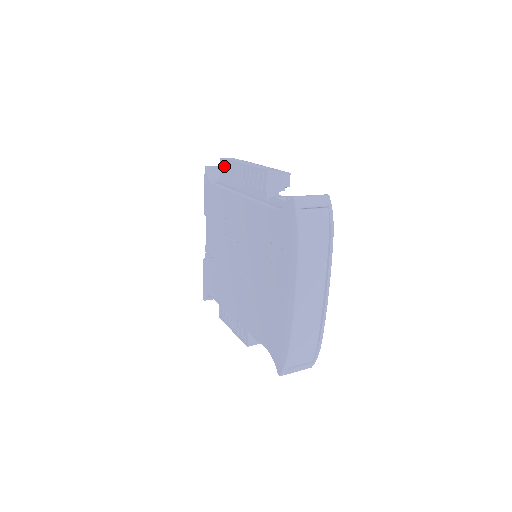
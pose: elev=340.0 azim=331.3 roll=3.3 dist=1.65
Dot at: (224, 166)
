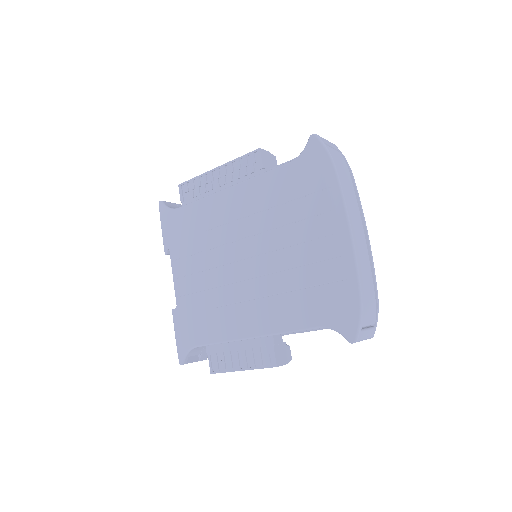
Dot at: (187, 188)
